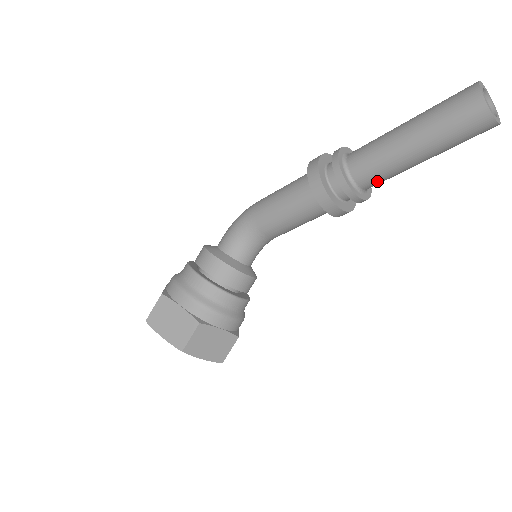
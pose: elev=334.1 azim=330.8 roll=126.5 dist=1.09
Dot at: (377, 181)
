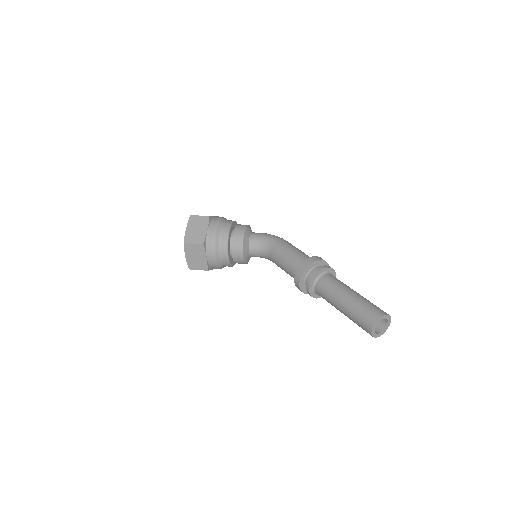
Dot at: (322, 295)
